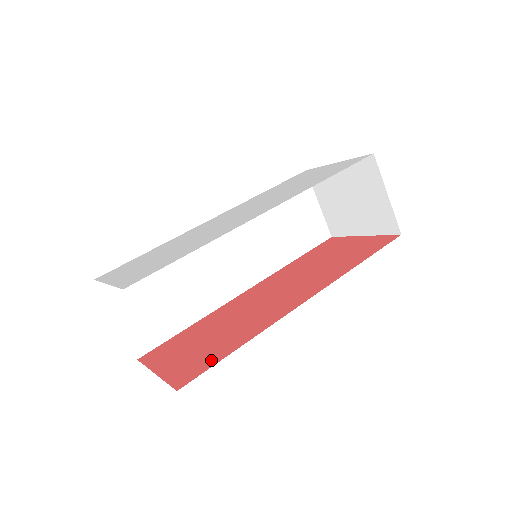
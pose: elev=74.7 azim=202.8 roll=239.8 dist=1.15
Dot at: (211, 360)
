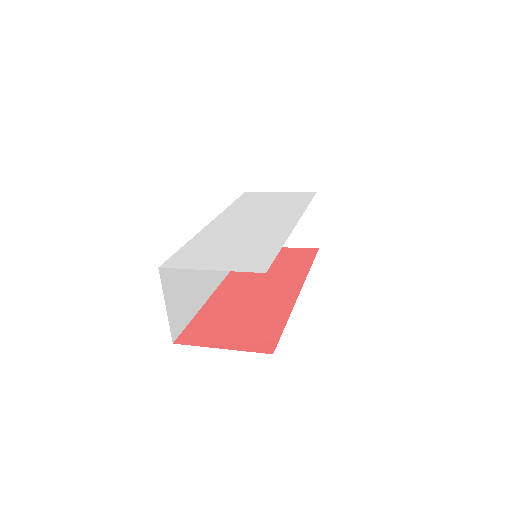
Dot at: (273, 332)
